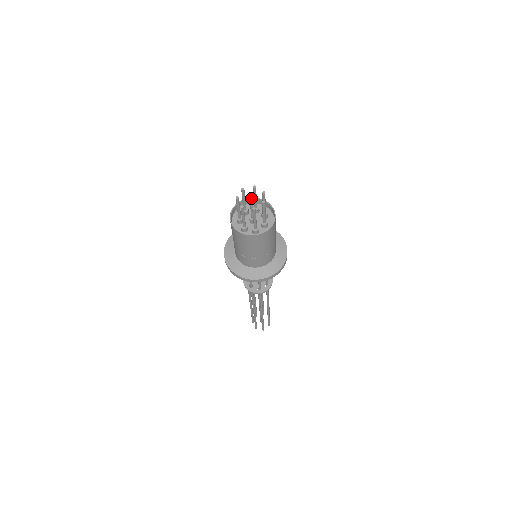
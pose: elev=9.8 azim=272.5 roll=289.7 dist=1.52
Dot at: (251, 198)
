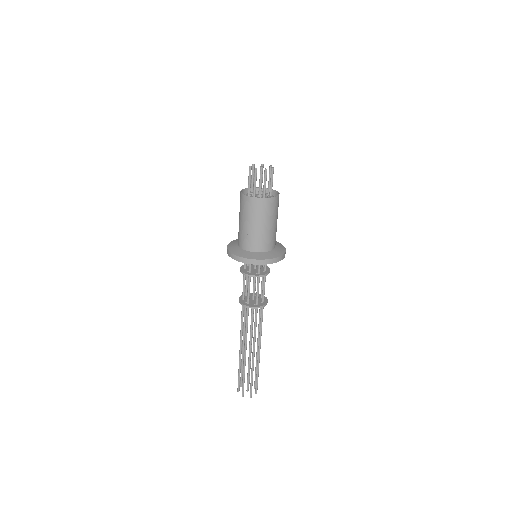
Dot at: (262, 166)
